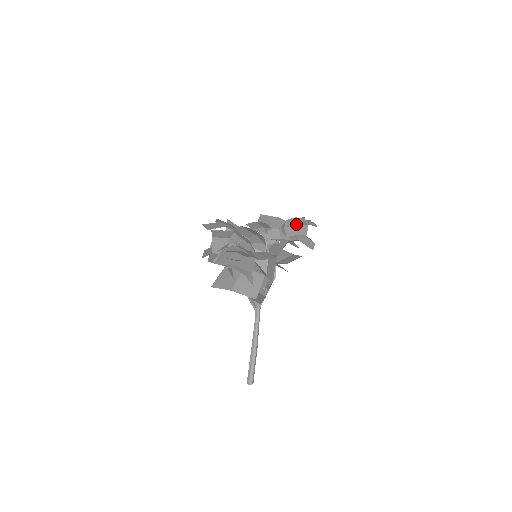
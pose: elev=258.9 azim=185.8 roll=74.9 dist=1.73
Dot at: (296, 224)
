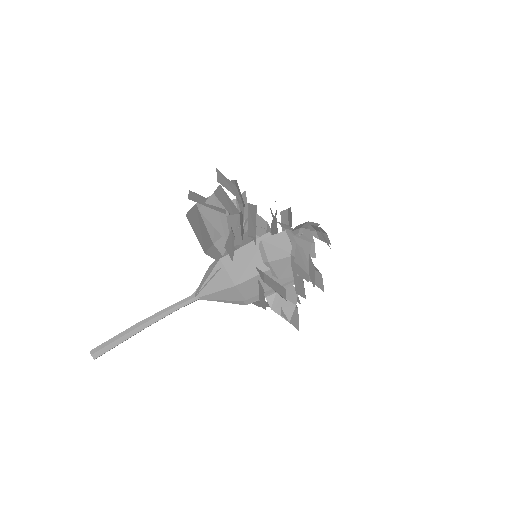
Dot at: occluded
